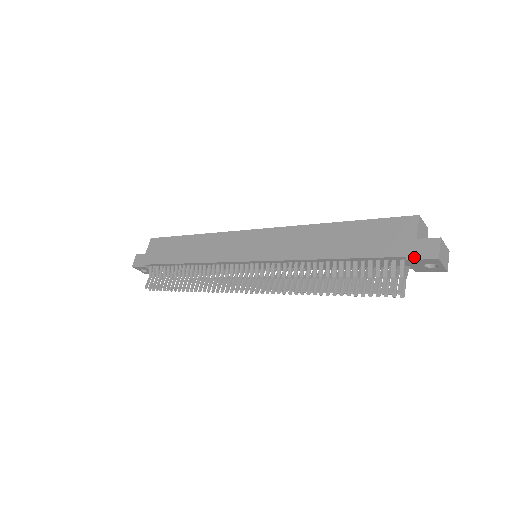
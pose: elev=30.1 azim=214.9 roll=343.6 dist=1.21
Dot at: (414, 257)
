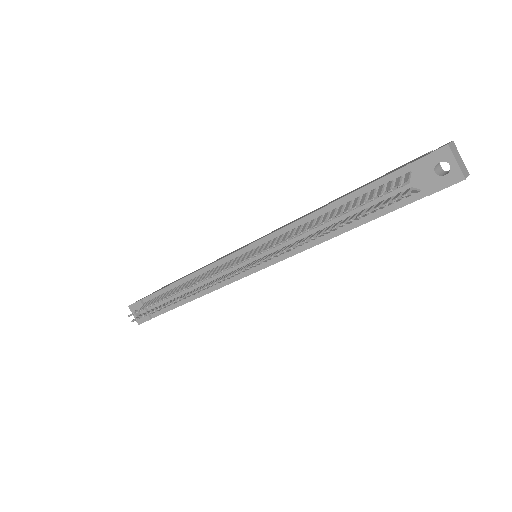
Dot at: occluded
